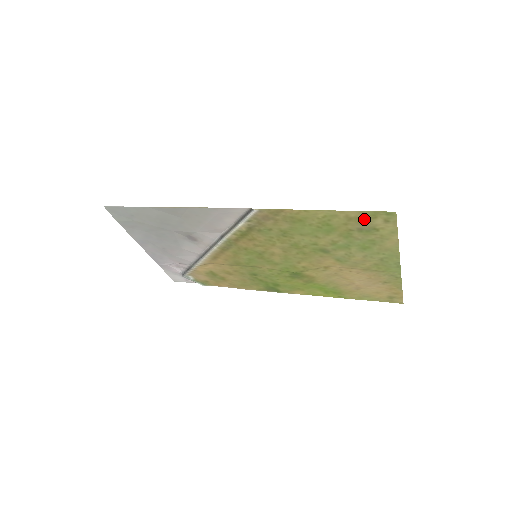
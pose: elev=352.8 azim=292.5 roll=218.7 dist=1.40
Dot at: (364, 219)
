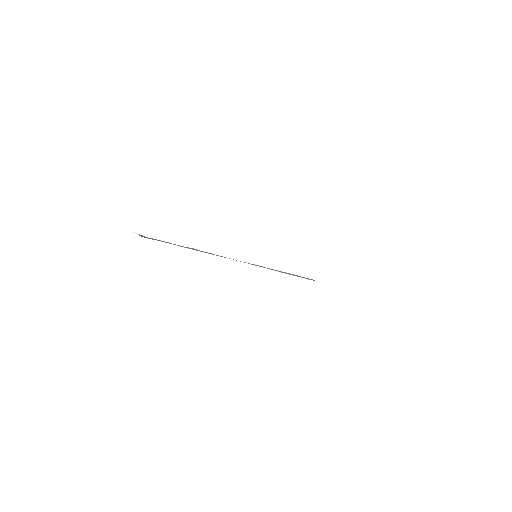
Dot at: occluded
